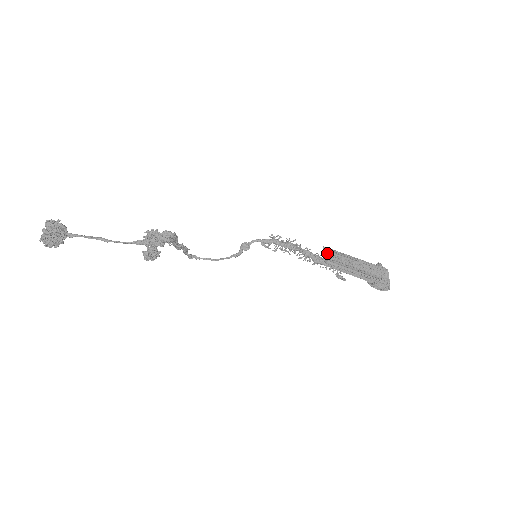
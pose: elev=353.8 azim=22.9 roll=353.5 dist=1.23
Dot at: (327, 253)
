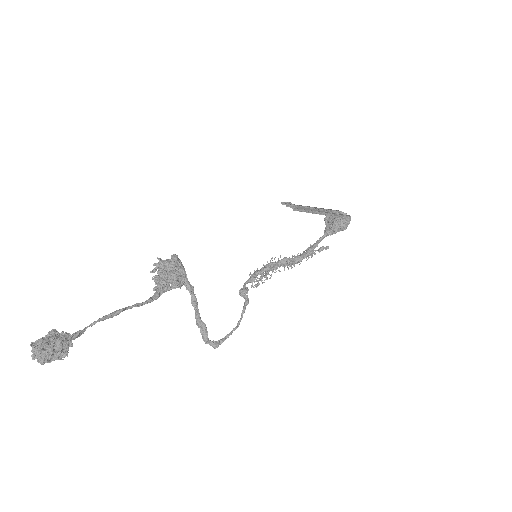
Dot at: (288, 202)
